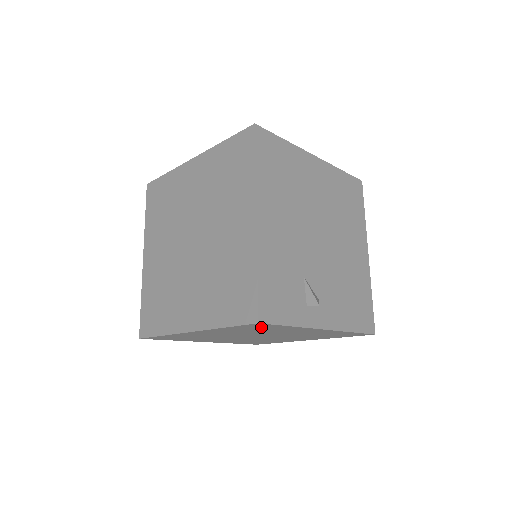
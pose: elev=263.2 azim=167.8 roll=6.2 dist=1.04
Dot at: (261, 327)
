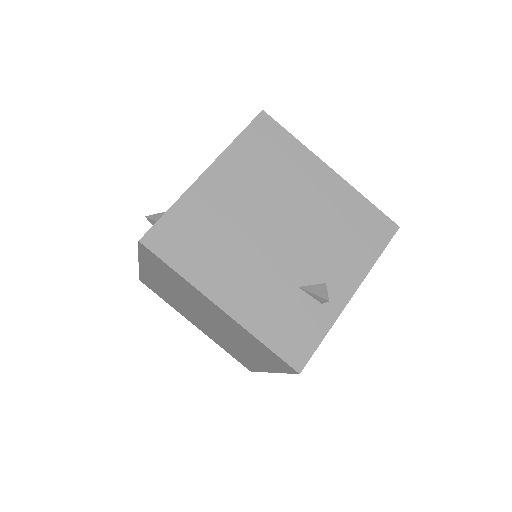
Dot at: occluded
